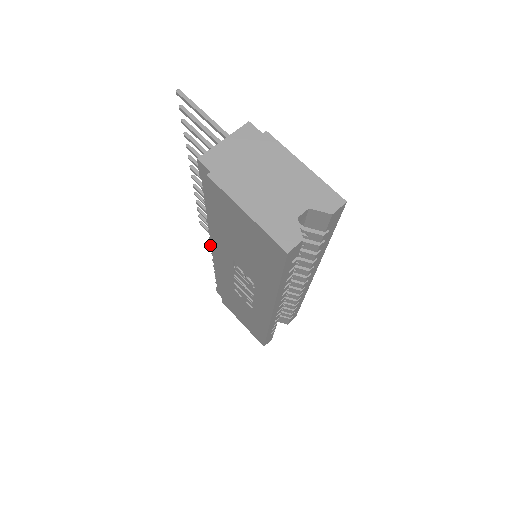
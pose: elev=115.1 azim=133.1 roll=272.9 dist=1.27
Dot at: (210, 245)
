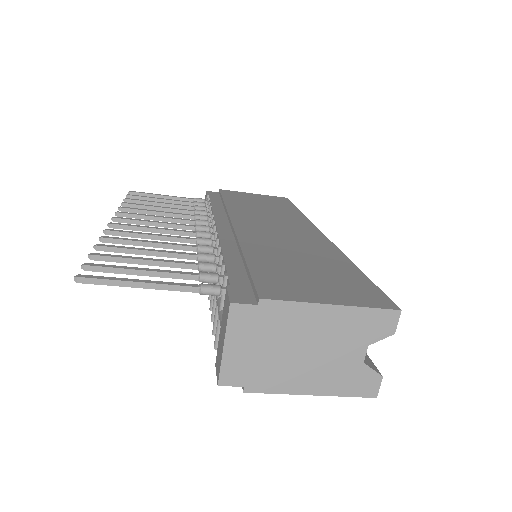
Dot at: occluded
